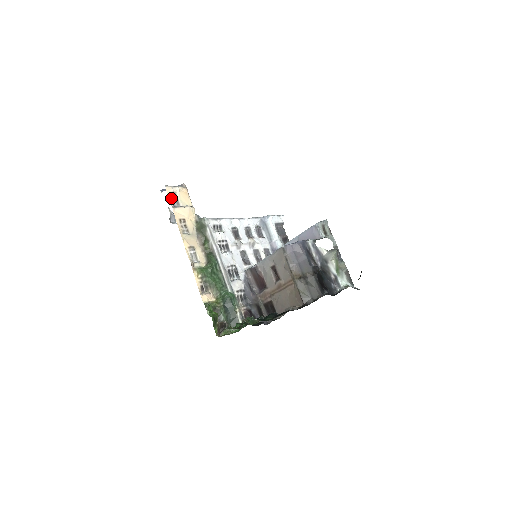
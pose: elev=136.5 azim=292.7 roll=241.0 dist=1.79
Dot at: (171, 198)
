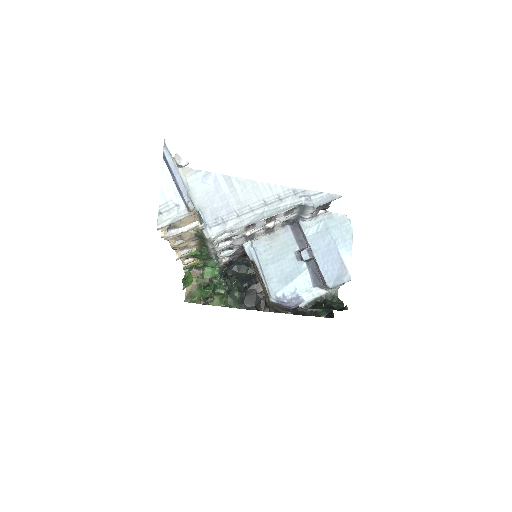
Dot at: (165, 228)
